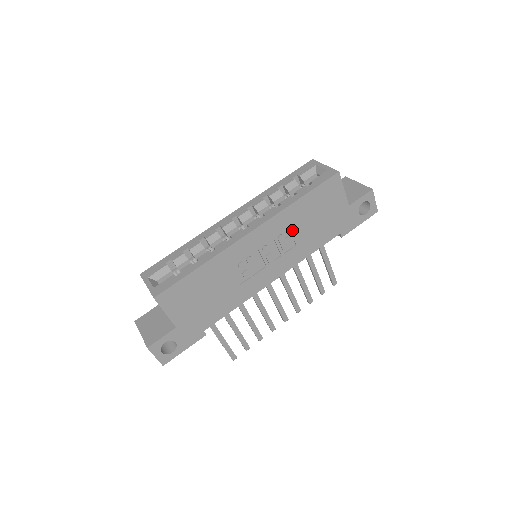
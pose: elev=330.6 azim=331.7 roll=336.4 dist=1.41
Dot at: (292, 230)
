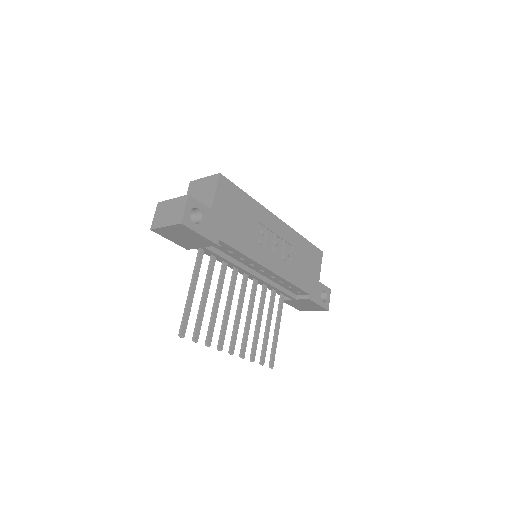
Dot at: (293, 251)
